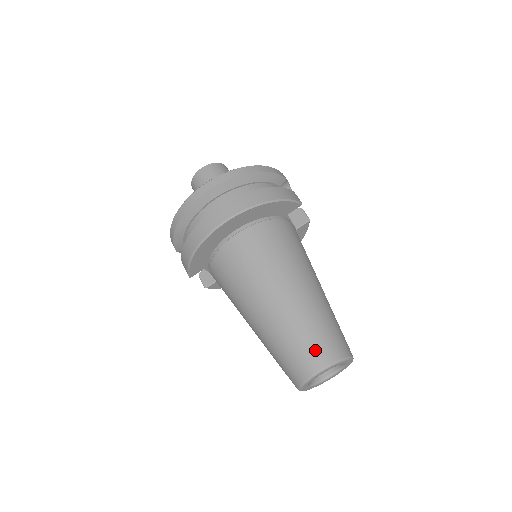
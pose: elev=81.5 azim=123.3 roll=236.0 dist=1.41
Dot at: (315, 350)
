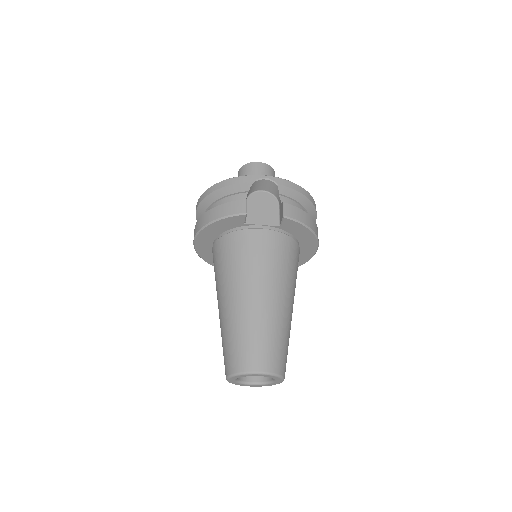
Dot at: (225, 360)
